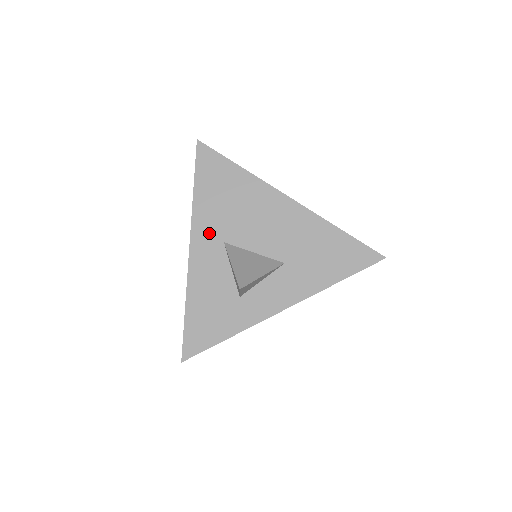
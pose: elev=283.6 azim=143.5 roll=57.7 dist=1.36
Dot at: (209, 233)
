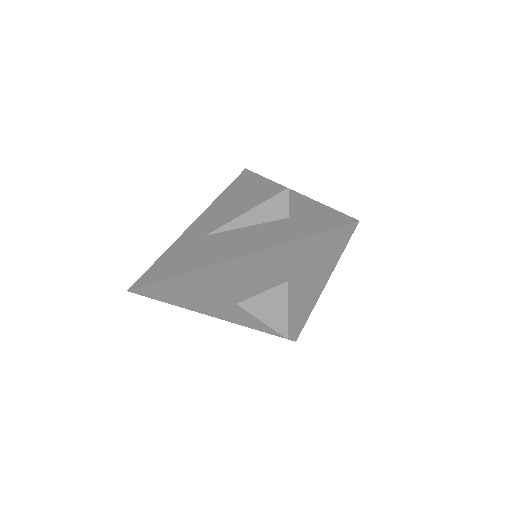
Dot at: (221, 308)
